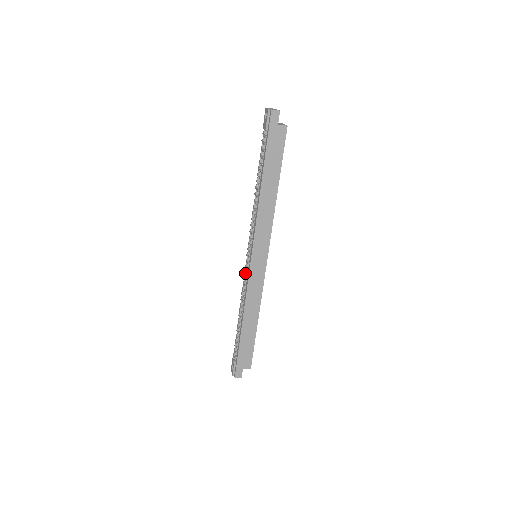
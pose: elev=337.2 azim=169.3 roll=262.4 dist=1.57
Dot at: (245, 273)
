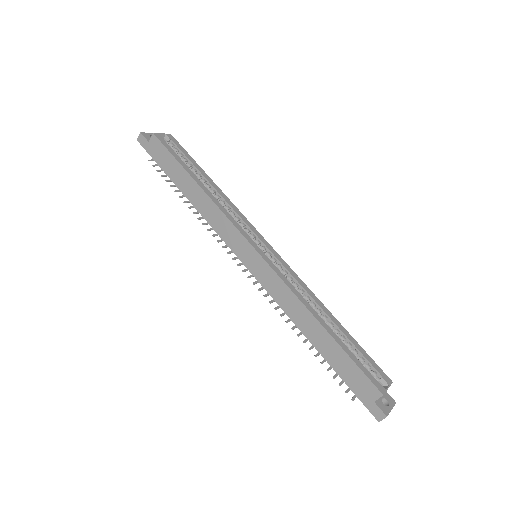
Dot at: occluded
